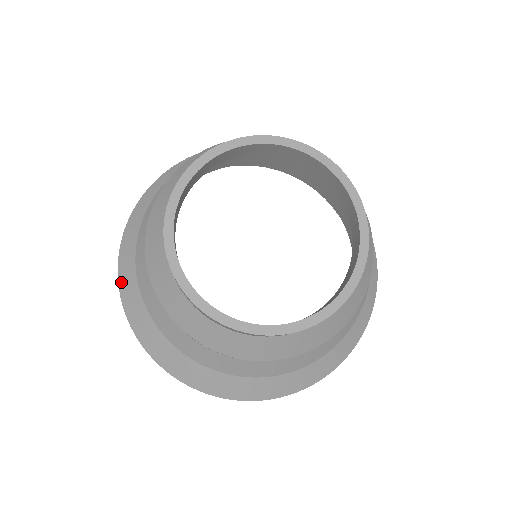
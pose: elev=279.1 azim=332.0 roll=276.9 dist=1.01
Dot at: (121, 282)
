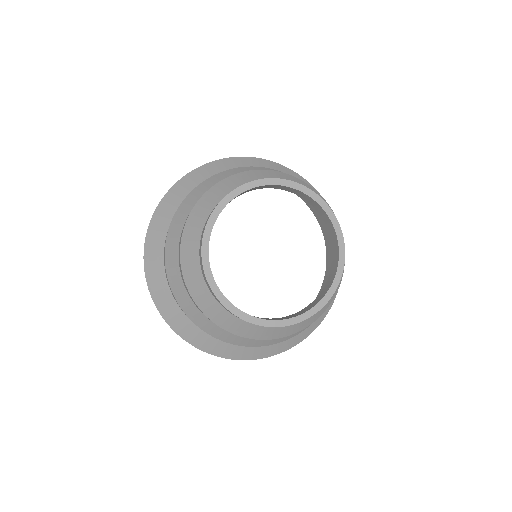
Dot at: (161, 205)
